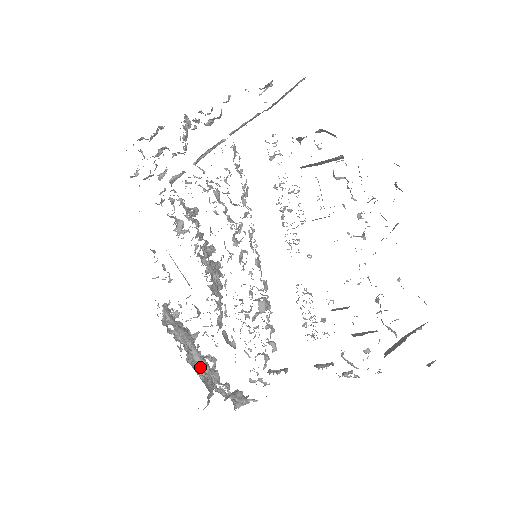
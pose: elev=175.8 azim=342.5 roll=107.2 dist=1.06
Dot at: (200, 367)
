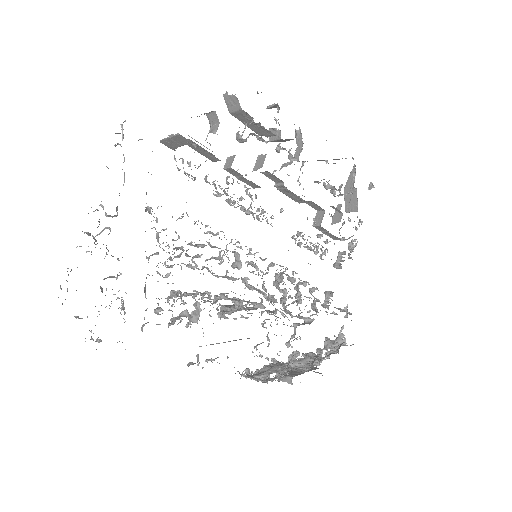
Dot at: (309, 364)
